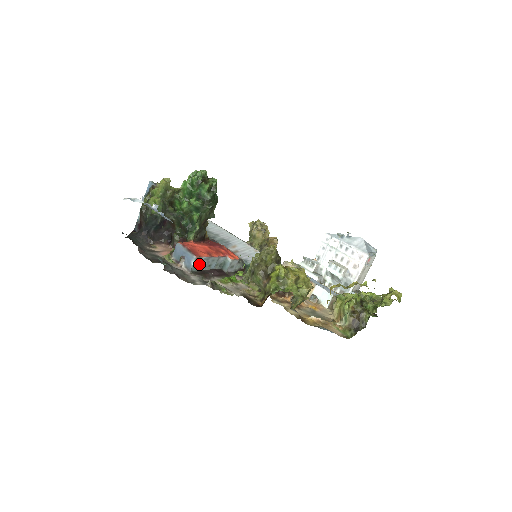
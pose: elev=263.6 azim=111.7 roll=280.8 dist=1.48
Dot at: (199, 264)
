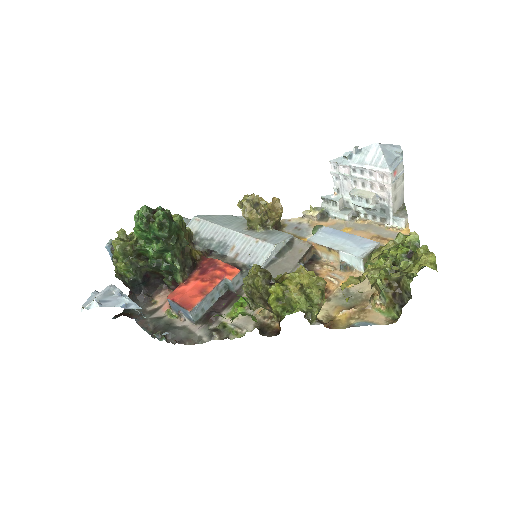
Dot at: (199, 310)
